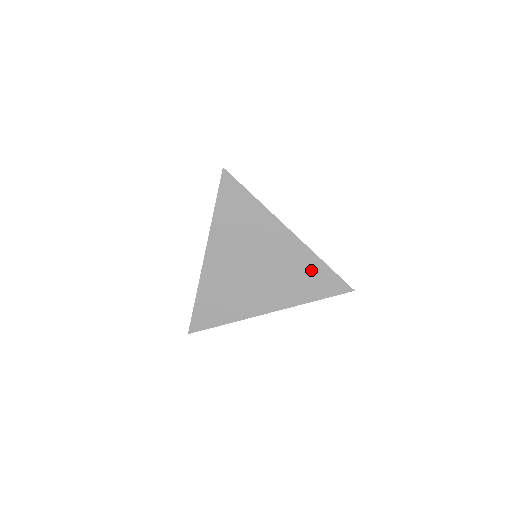
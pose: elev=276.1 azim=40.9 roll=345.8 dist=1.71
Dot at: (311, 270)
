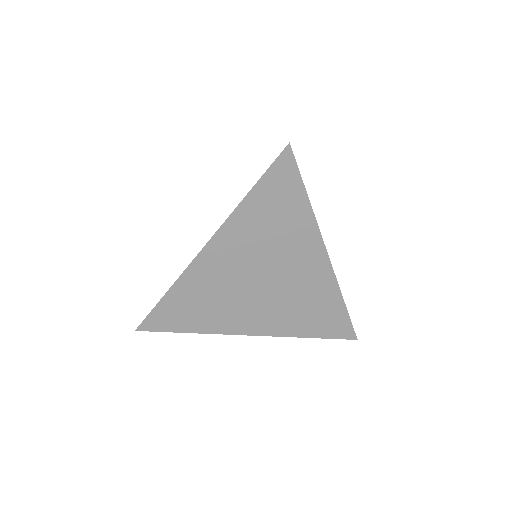
Dot at: (325, 304)
